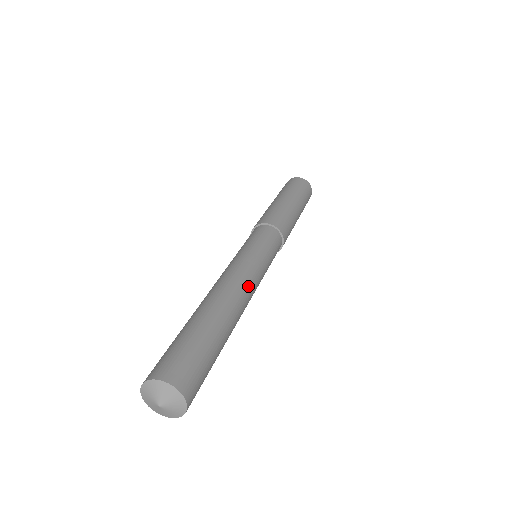
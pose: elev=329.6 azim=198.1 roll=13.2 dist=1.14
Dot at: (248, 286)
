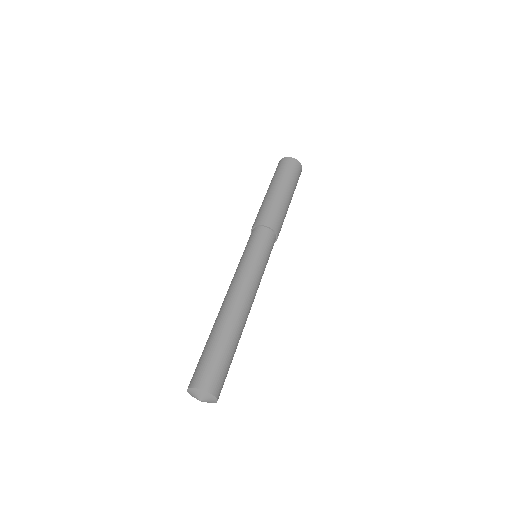
Dot at: occluded
